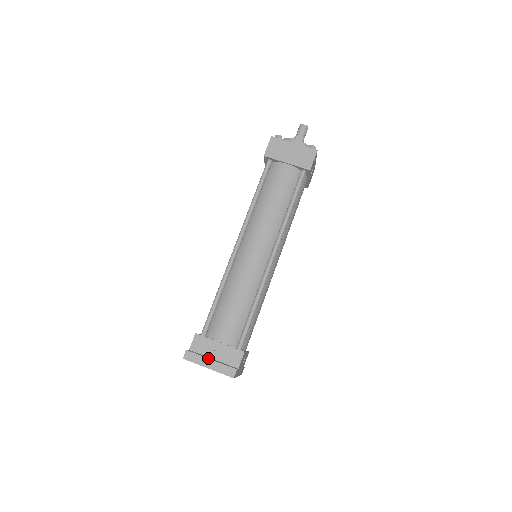
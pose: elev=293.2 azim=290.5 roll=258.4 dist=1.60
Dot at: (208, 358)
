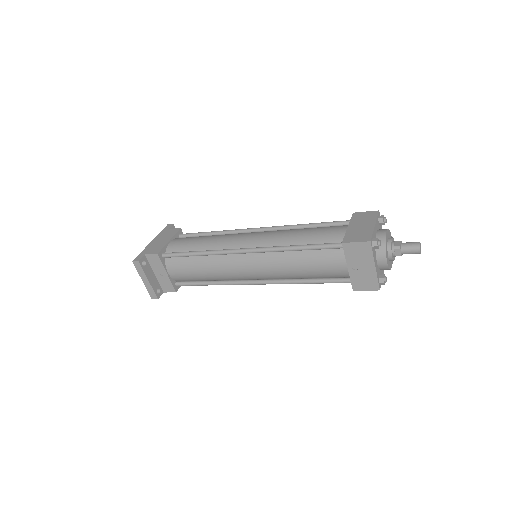
Dot at: (147, 278)
